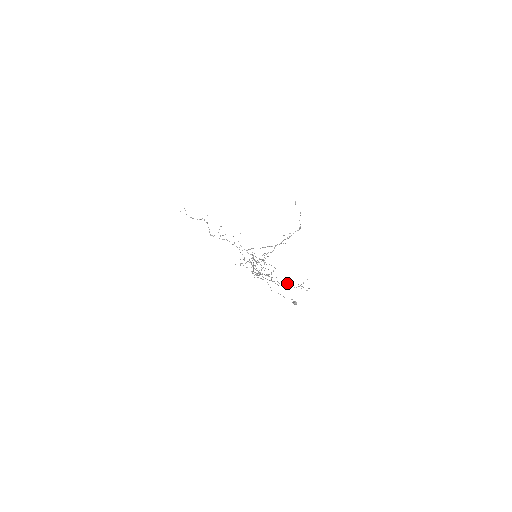
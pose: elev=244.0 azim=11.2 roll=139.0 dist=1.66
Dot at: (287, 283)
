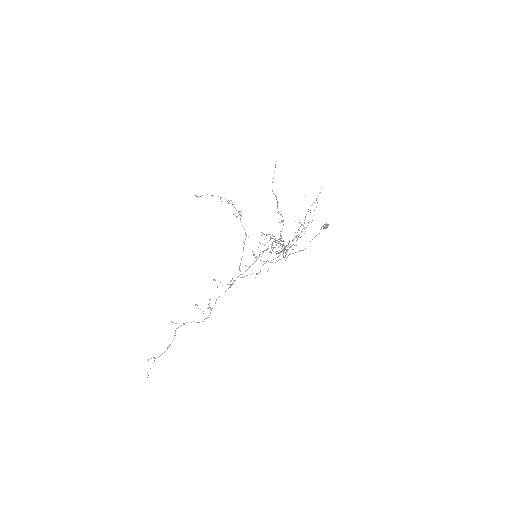
Dot at: occluded
